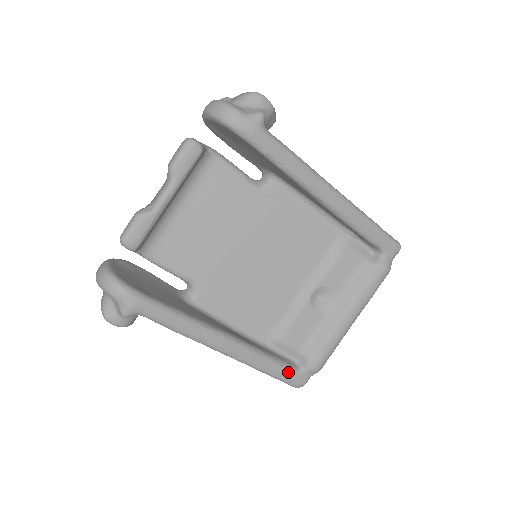
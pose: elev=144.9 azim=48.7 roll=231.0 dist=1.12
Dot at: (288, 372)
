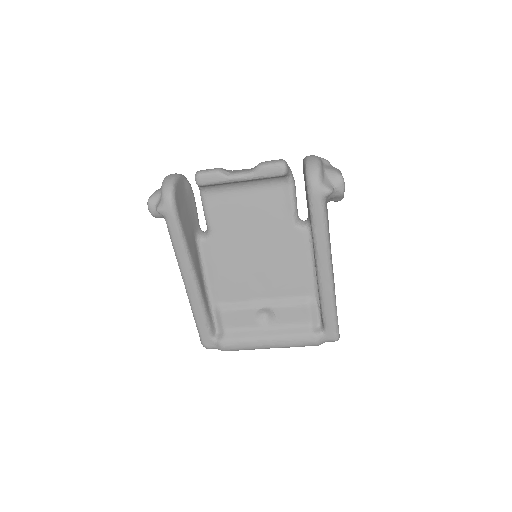
Dot at: (206, 332)
